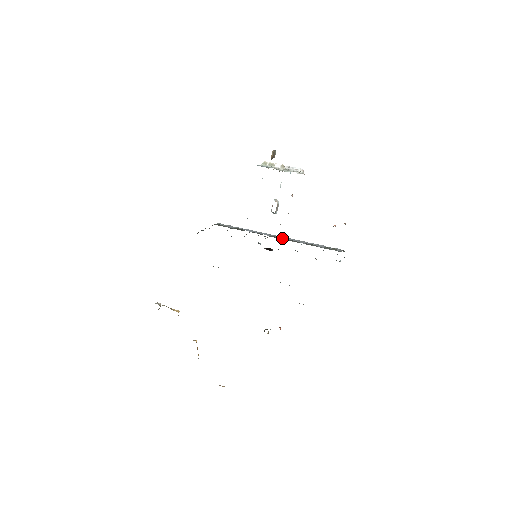
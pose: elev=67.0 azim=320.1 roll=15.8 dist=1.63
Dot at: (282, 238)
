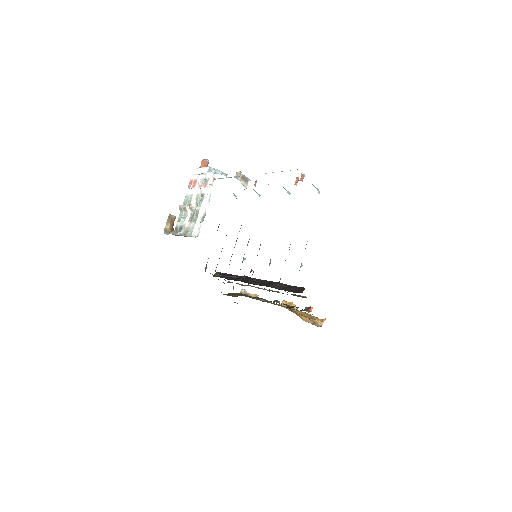
Dot at: occluded
